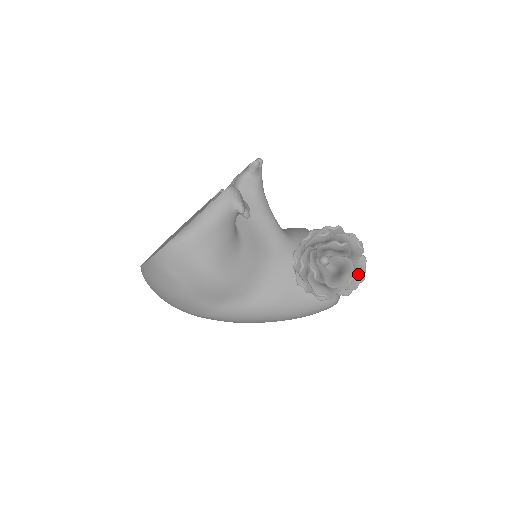
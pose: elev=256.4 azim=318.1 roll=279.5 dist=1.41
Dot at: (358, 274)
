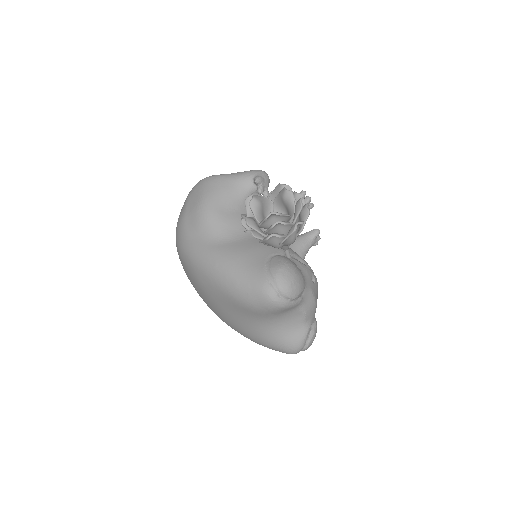
Dot at: occluded
